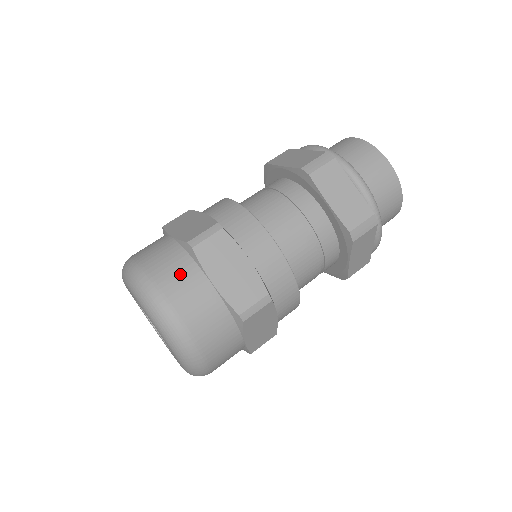
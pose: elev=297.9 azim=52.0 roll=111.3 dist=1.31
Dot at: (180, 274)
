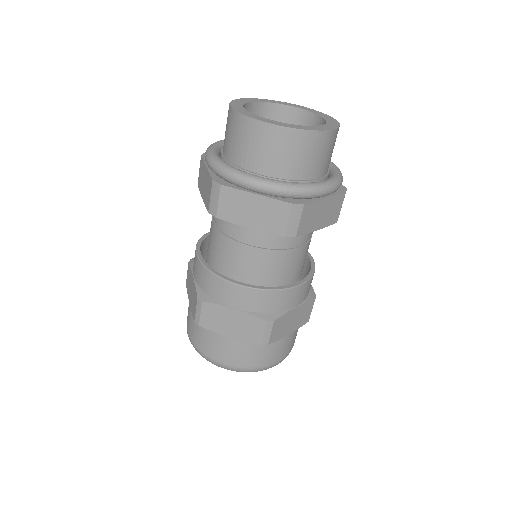
Dot at: (269, 352)
